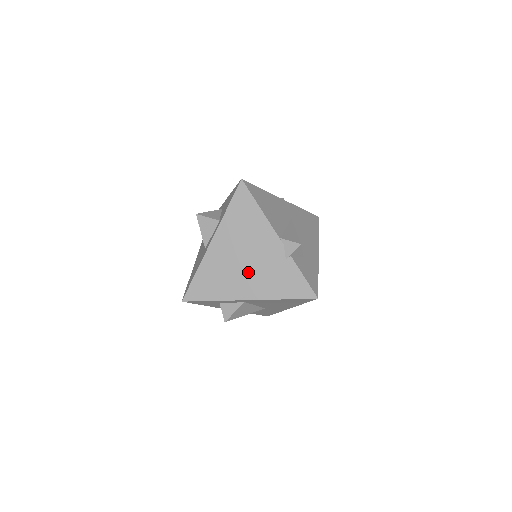
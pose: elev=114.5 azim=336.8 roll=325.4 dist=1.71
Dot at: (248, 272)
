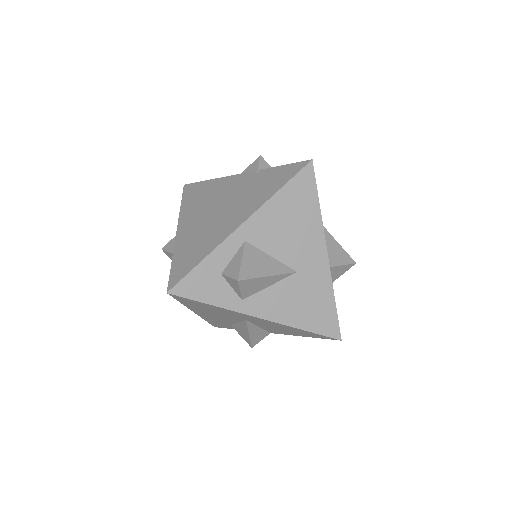
Dot at: (226, 212)
